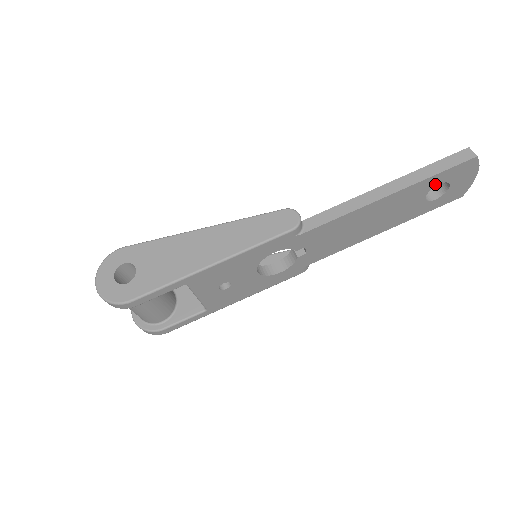
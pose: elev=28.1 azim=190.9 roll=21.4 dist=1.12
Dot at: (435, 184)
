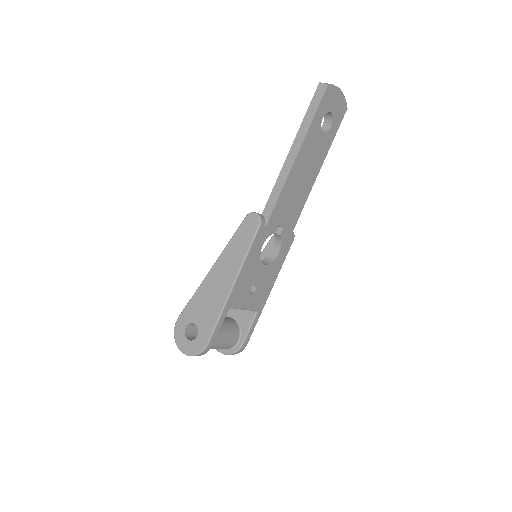
Dot at: (320, 121)
